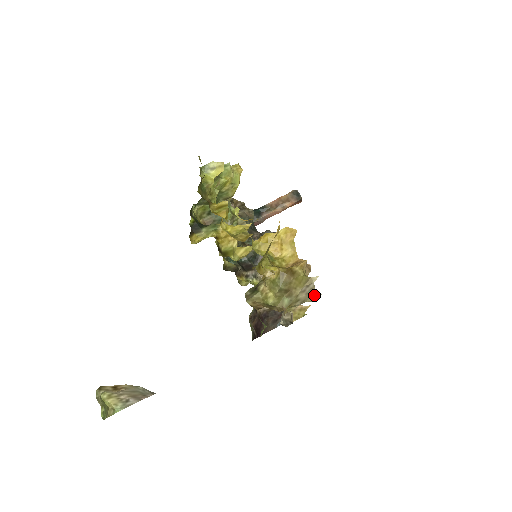
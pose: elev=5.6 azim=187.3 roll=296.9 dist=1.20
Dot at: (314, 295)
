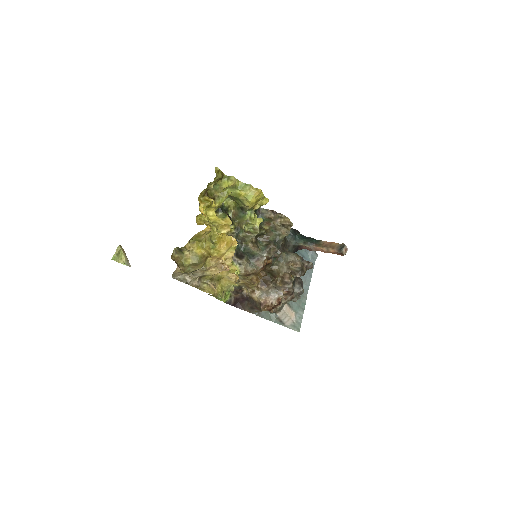
Dot at: (191, 273)
